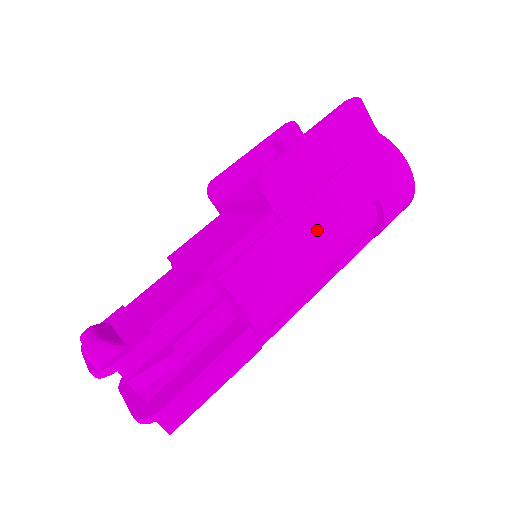
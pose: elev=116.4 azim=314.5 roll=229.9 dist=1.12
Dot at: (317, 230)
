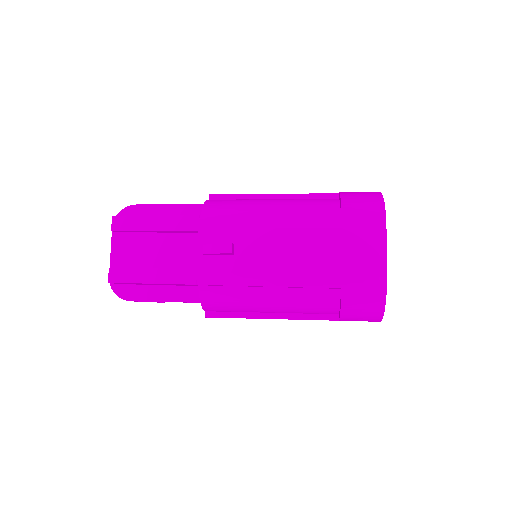
Dot at: occluded
